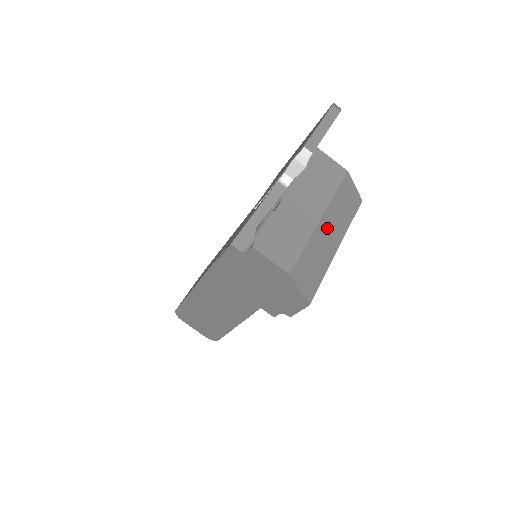
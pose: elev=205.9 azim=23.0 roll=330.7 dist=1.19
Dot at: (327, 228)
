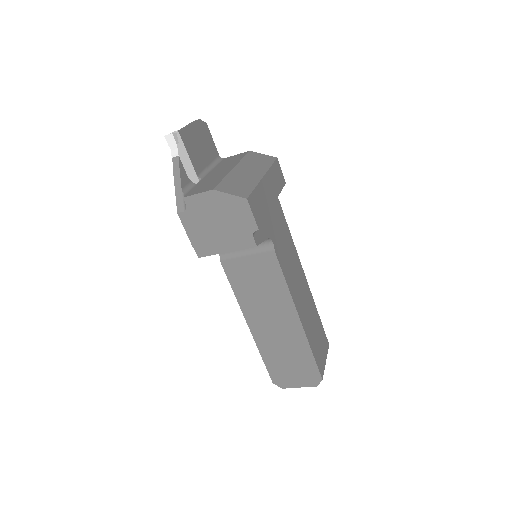
Dot at: (243, 171)
